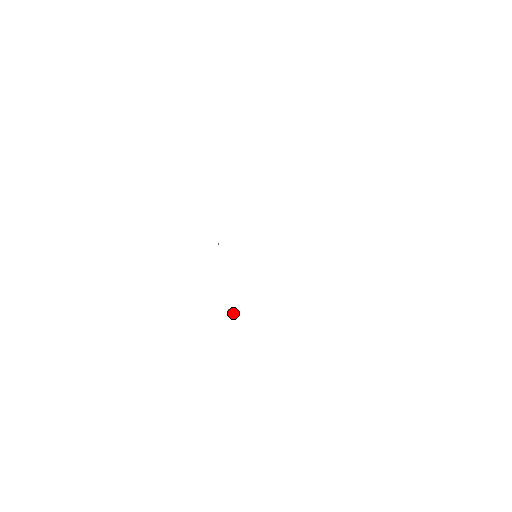
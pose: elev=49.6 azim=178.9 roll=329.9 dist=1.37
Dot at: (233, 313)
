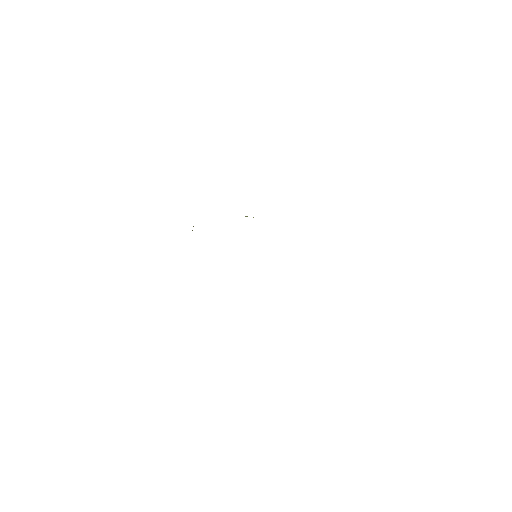
Dot at: occluded
